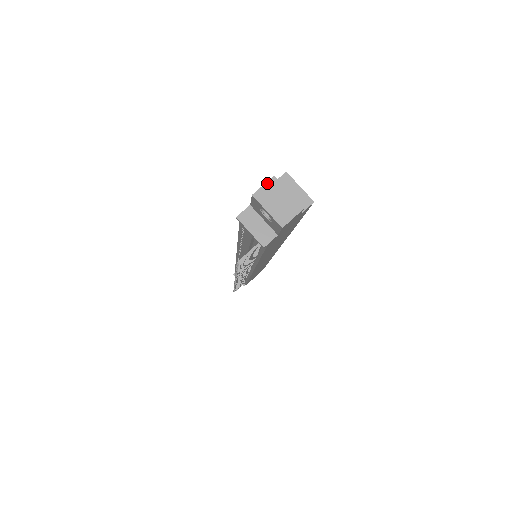
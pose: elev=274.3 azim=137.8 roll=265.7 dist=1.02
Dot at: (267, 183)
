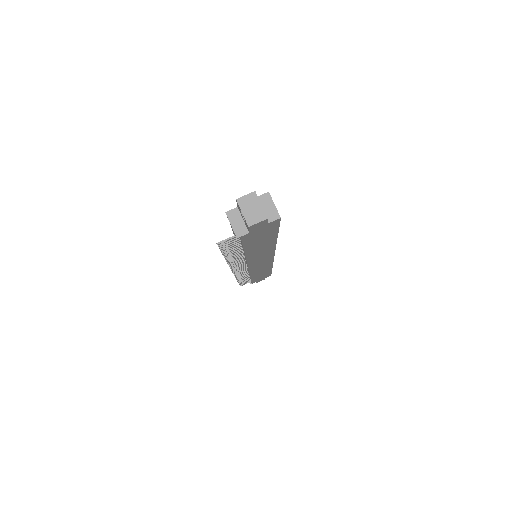
Dot at: (249, 194)
